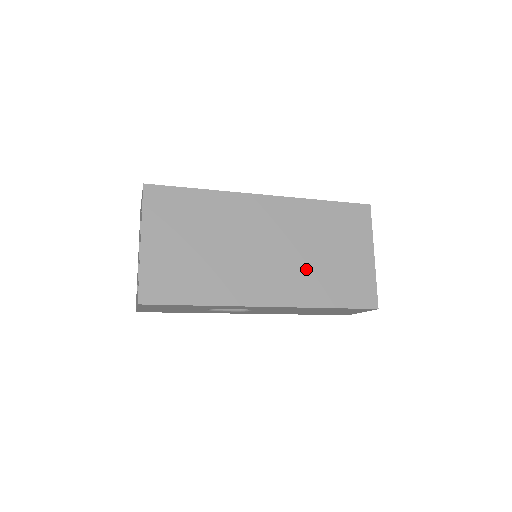
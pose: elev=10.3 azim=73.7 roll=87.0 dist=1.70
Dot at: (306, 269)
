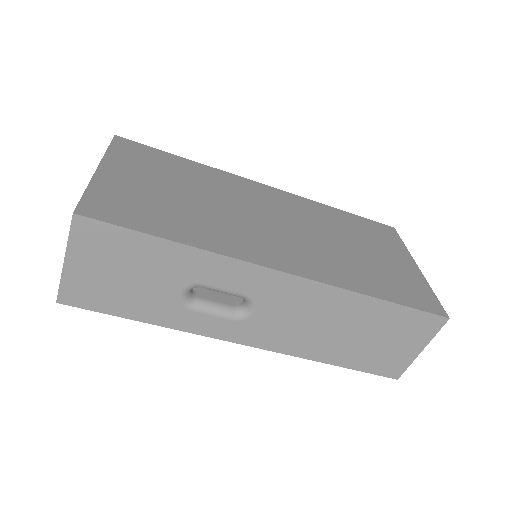
Dot at: (333, 253)
